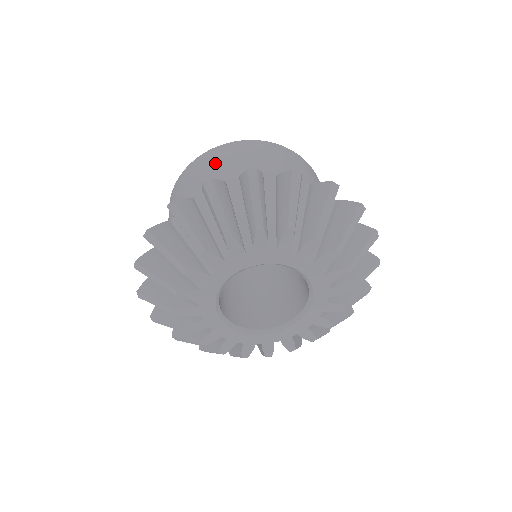
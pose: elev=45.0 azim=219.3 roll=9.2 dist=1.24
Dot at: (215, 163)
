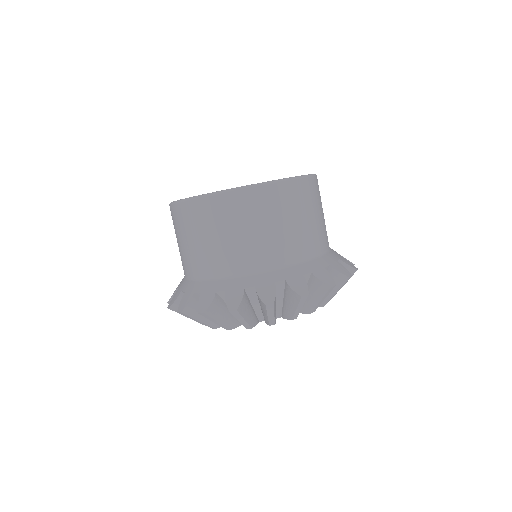
Dot at: (224, 227)
